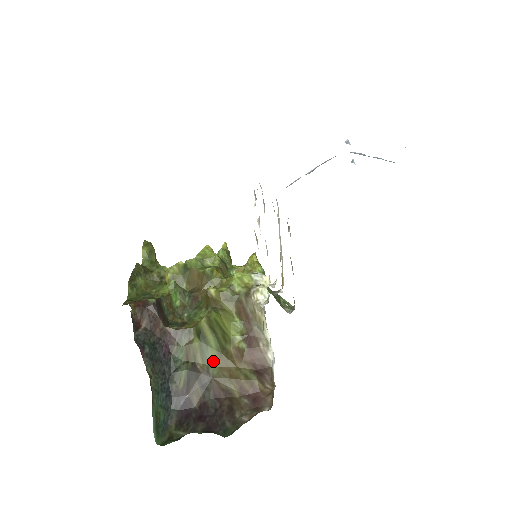
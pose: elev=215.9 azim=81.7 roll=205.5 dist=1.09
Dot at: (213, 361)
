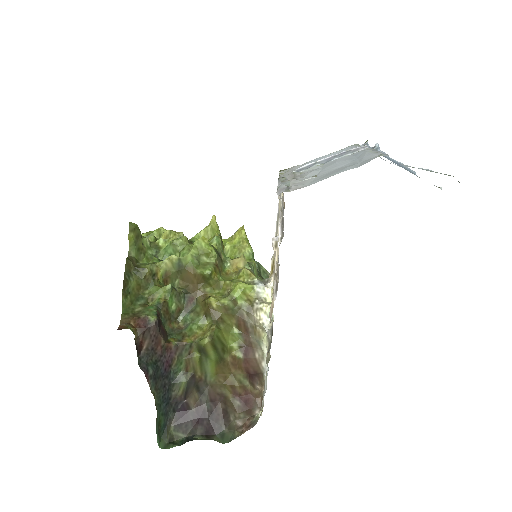
Dot at: (211, 370)
